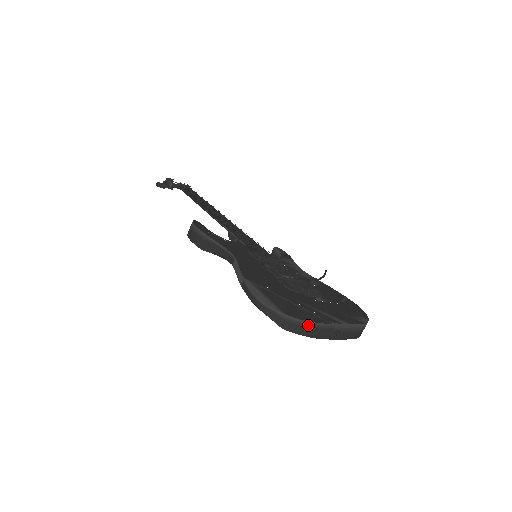
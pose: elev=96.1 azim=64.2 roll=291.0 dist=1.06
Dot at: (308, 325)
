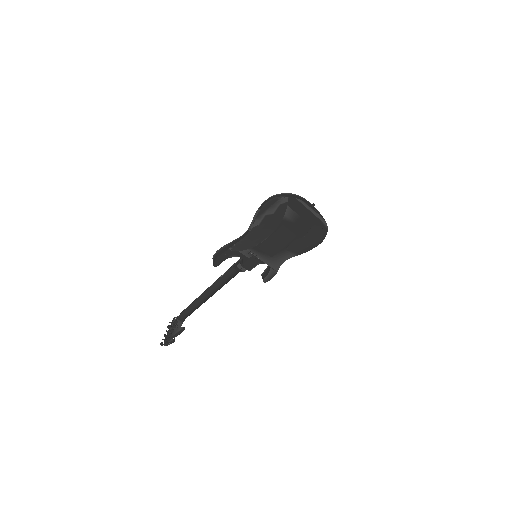
Dot at: (298, 196)
